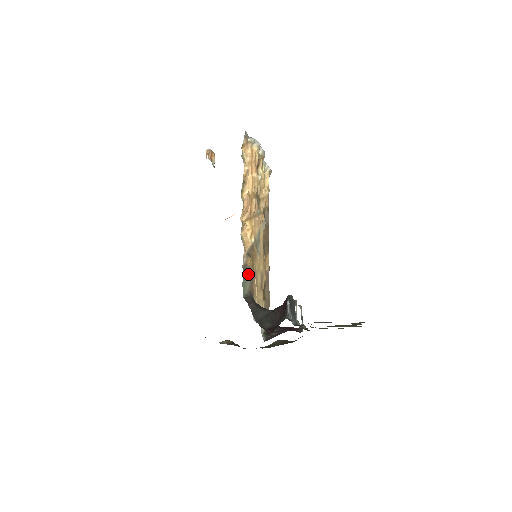
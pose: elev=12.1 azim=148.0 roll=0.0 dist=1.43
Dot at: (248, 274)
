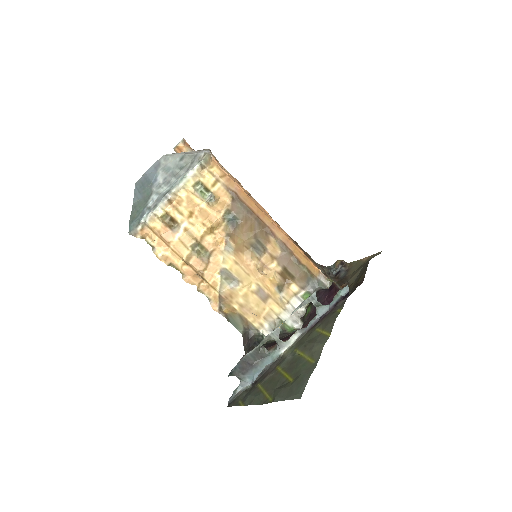
Dot at: (233, 318)
